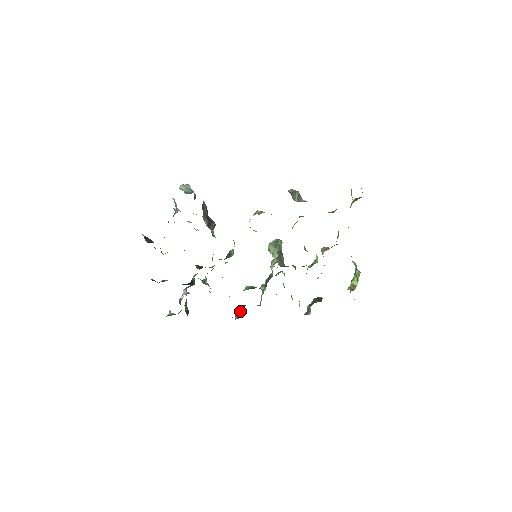
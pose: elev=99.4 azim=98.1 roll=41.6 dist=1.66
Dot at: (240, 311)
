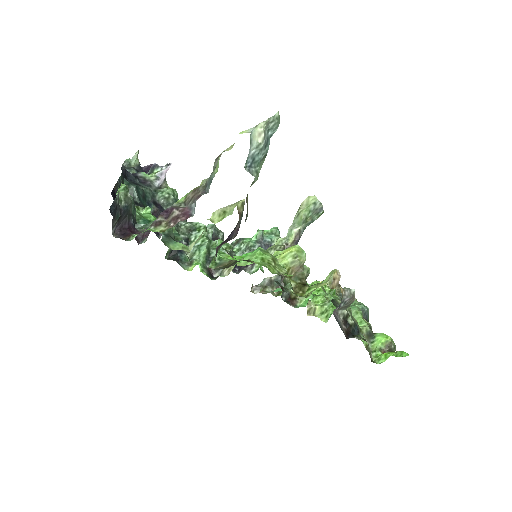
Dot at: occluded
